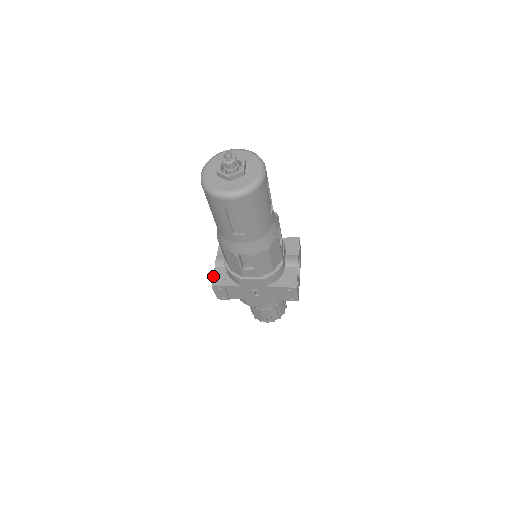
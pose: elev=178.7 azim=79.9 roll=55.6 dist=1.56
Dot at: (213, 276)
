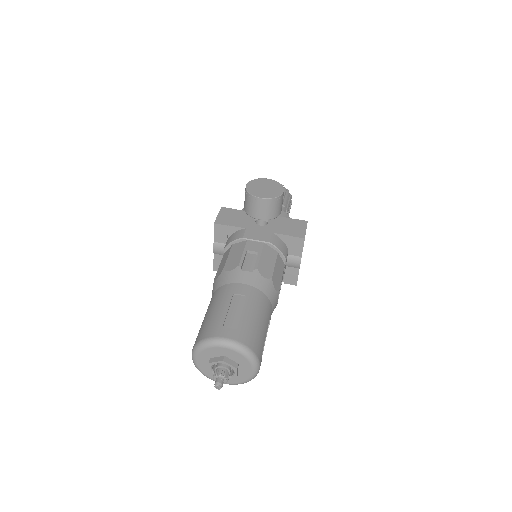
Dot at: (213, 262)
